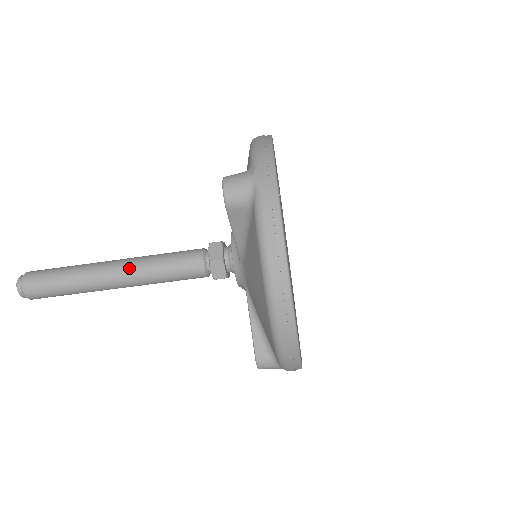
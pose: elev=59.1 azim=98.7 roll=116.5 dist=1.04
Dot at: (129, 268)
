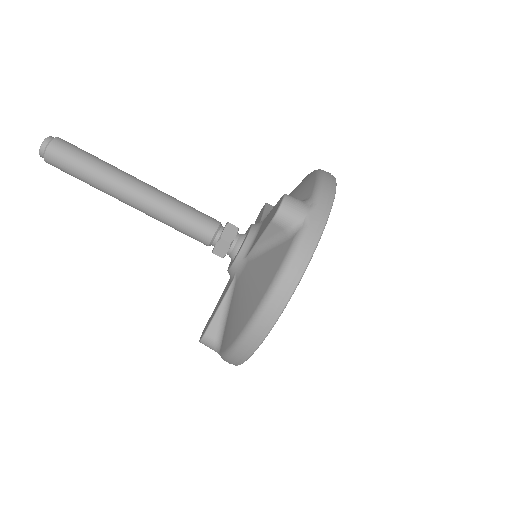
Dot at: (151, 197)
